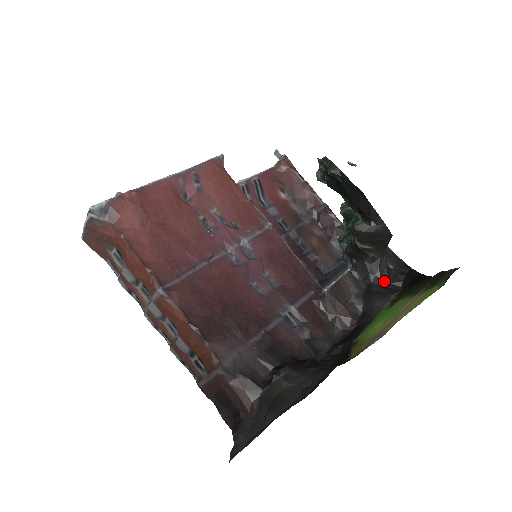
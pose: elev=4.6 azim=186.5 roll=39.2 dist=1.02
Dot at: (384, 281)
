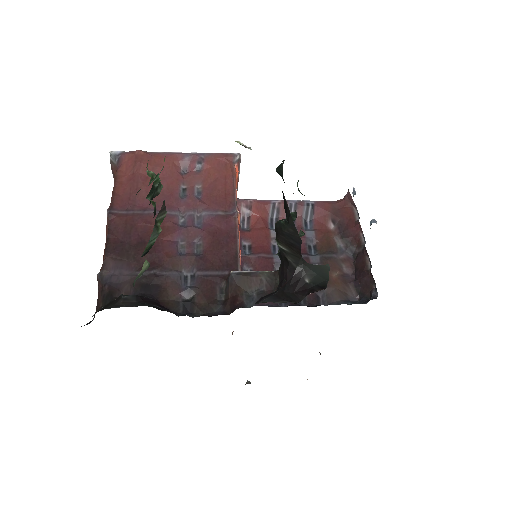
Dot at: (290, 289)
